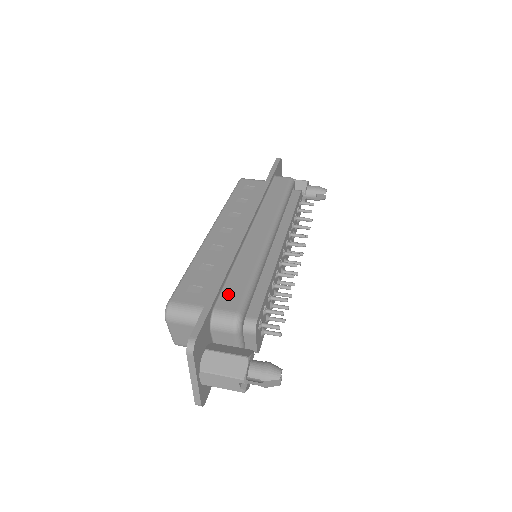
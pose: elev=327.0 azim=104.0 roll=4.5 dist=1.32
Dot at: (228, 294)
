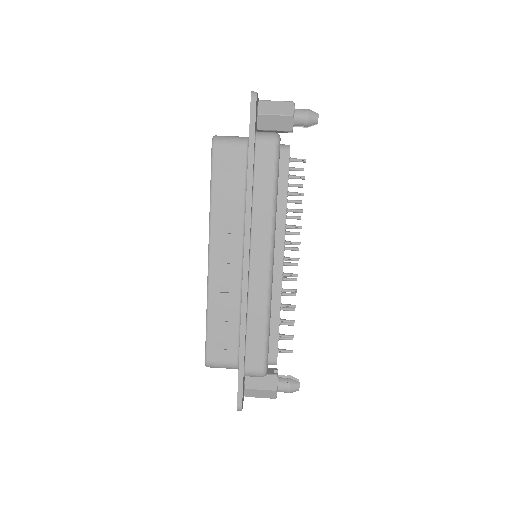
Dot at: (251, 354)
